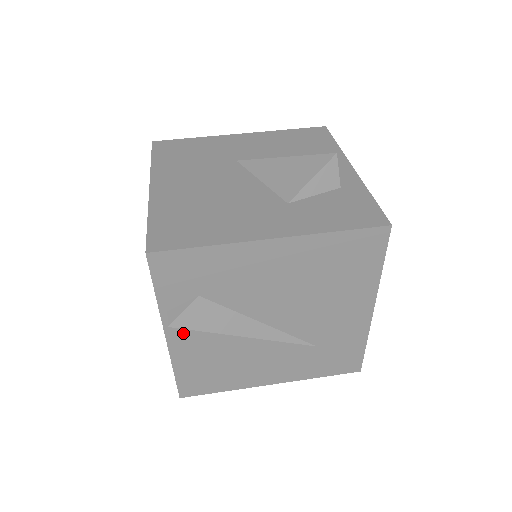
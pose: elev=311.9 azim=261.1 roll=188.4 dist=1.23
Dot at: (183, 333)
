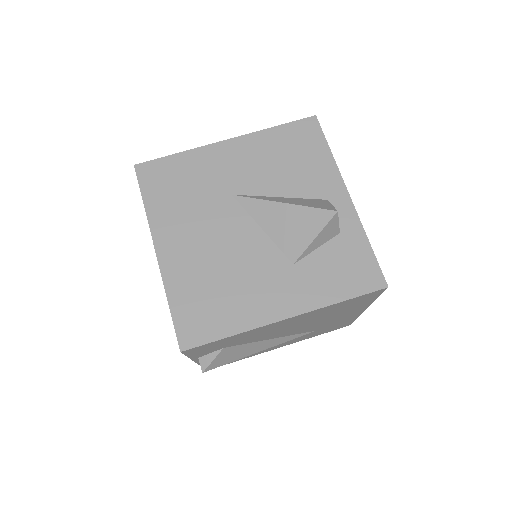
Dot at: occluded
